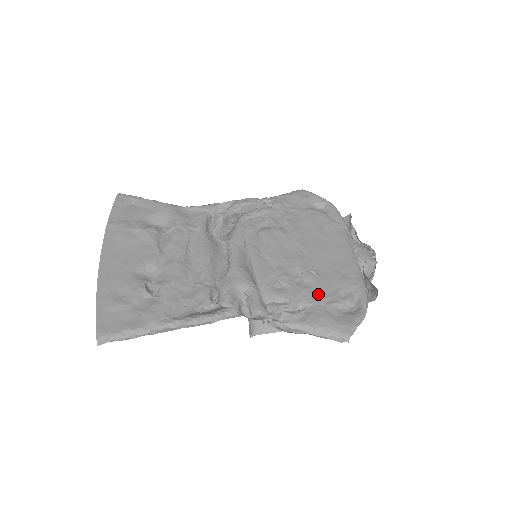
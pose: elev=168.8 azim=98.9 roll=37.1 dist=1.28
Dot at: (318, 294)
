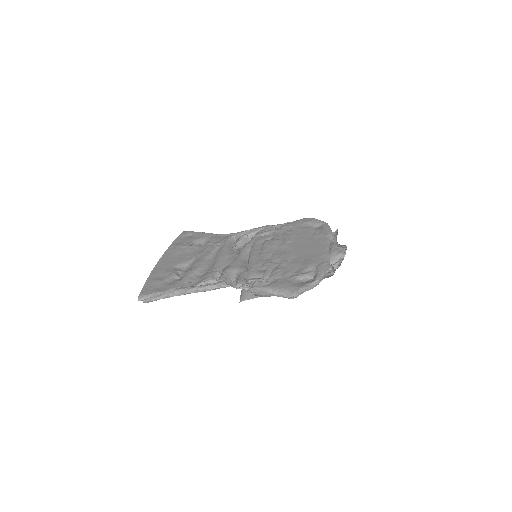
Dot at: (286, 272)
